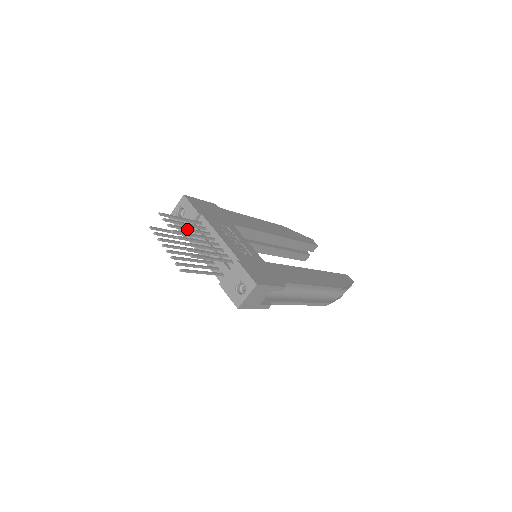
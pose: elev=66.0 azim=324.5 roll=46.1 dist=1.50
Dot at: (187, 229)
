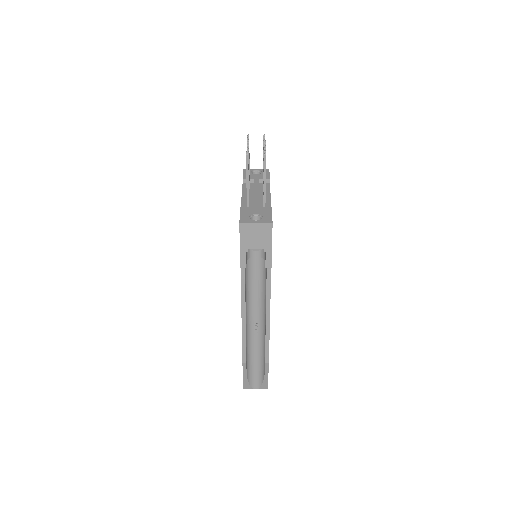
Dot at: occluded
